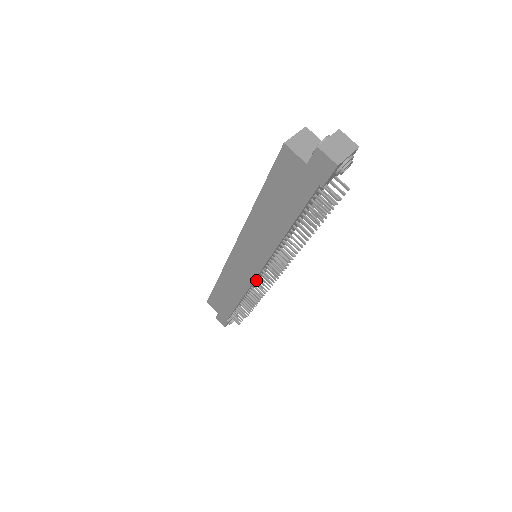
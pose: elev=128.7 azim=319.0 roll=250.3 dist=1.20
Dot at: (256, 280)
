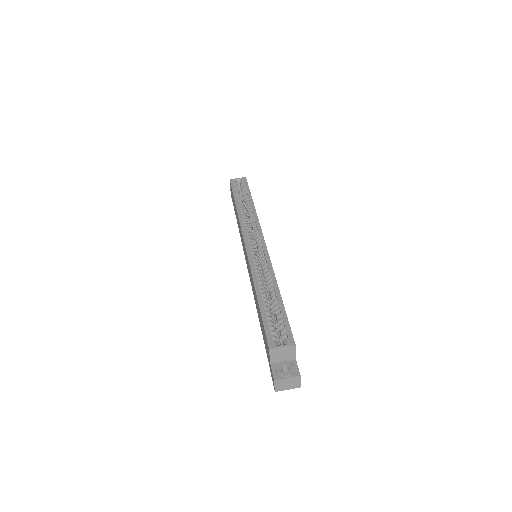
Dot at: occluded
